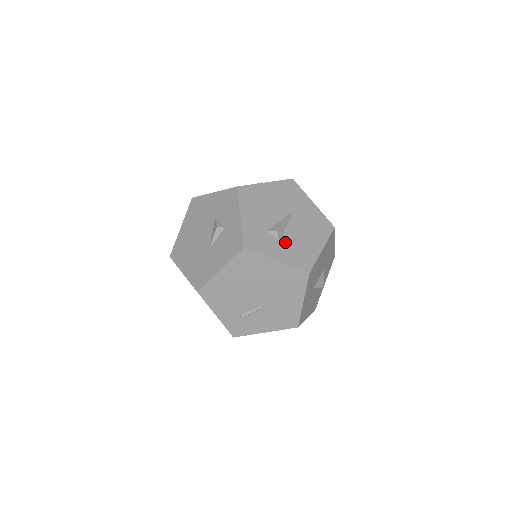
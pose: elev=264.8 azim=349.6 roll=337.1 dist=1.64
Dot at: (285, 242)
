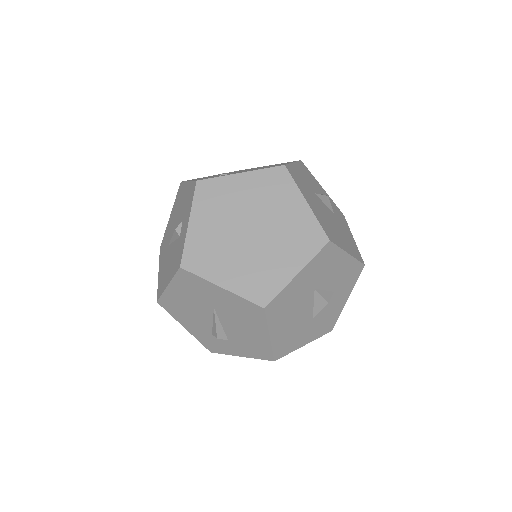
Dot at: (233, 340)
